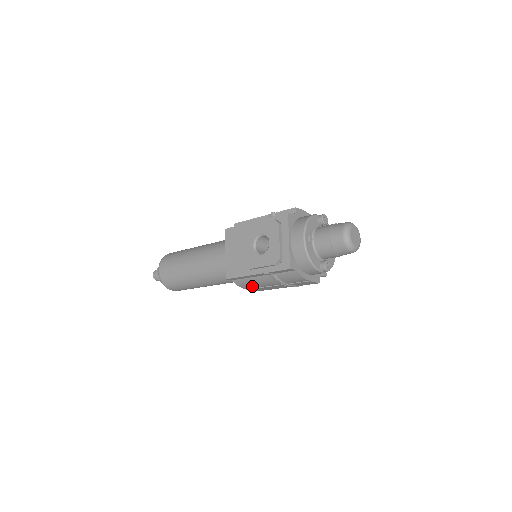
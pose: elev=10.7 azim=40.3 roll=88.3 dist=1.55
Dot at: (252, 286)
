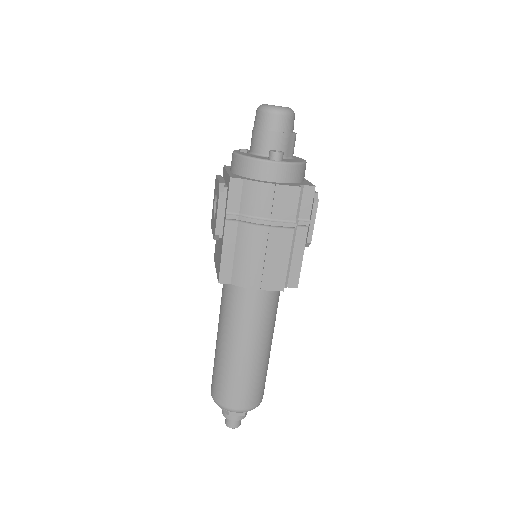
Dot at: (253, 271)
